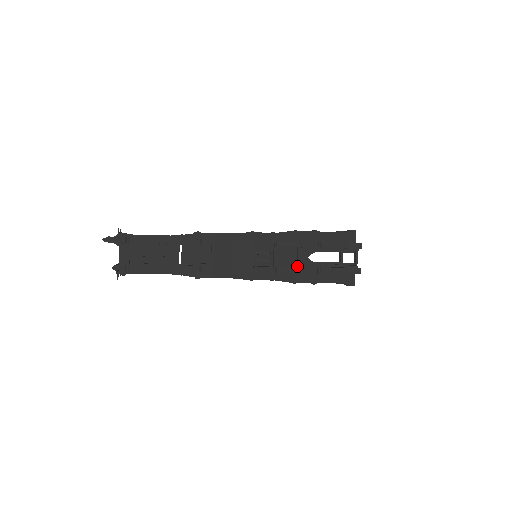
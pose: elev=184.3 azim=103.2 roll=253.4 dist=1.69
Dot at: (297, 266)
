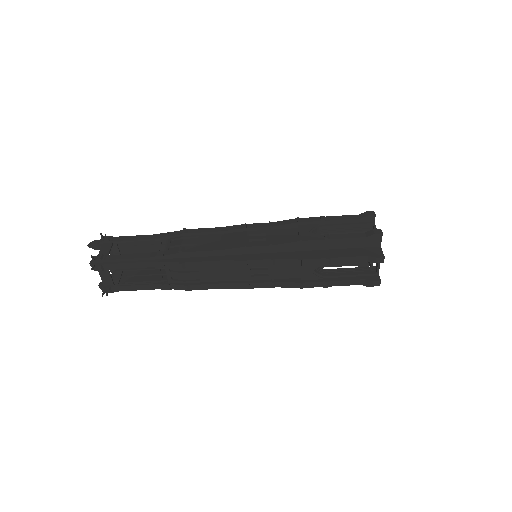
Dot at: occluded
